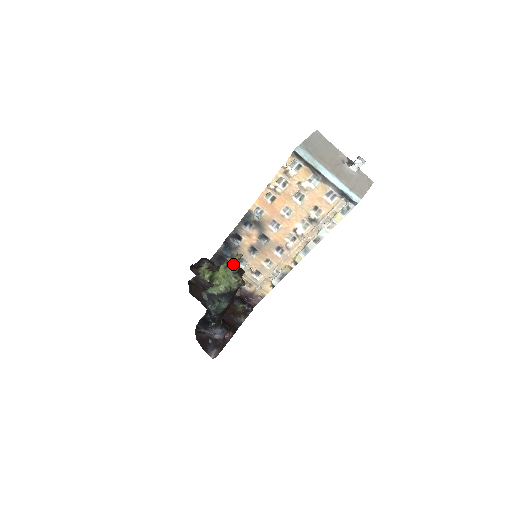
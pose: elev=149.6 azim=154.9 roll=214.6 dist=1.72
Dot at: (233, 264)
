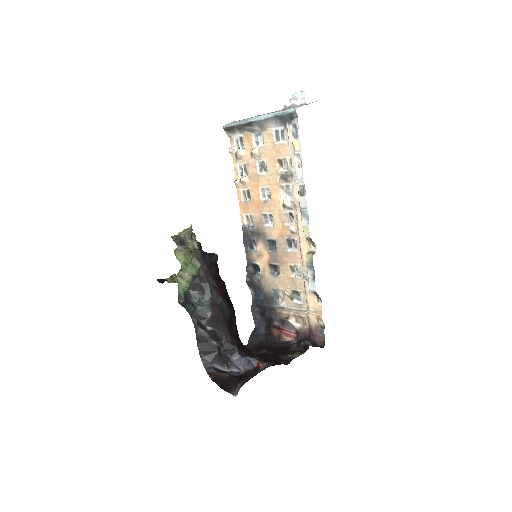
Dot at: (186, 242)
